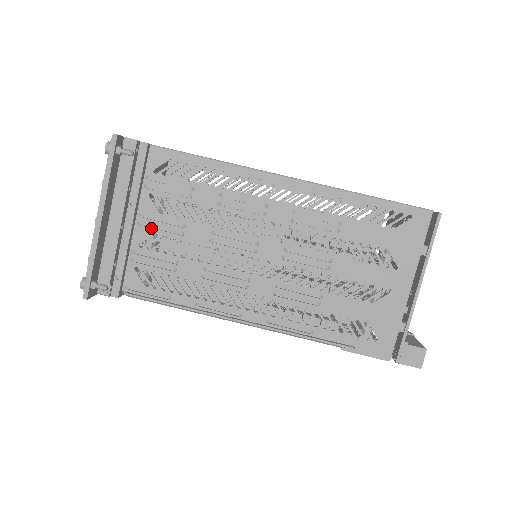
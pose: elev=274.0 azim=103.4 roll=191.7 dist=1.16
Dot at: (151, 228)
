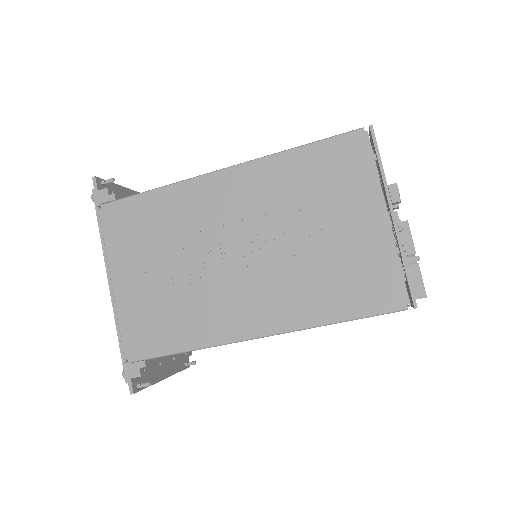
Dot at: occluded
